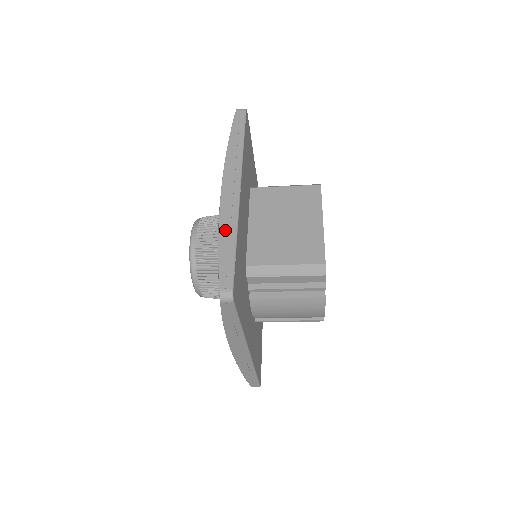
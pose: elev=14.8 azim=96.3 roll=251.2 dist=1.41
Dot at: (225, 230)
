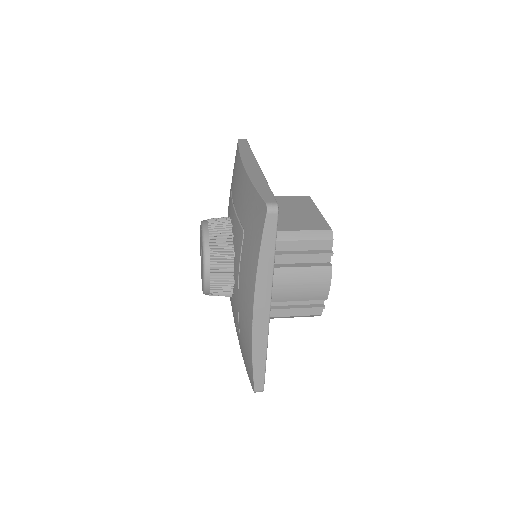
Dot at: (256, 180)
